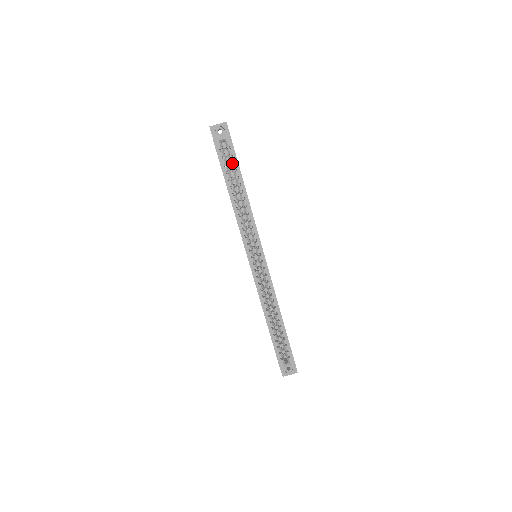
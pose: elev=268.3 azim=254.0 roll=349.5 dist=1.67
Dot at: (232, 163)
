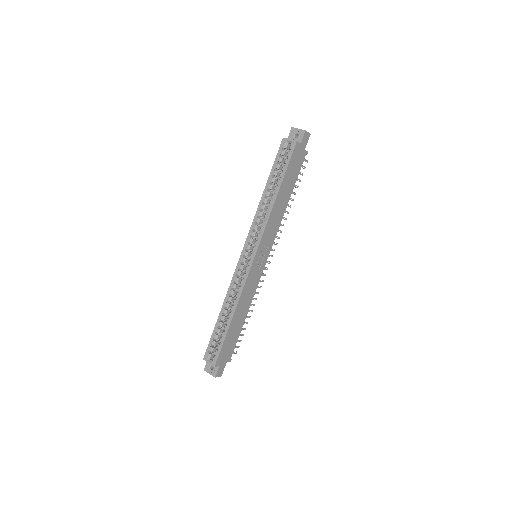
Dot at: (285, 165)
